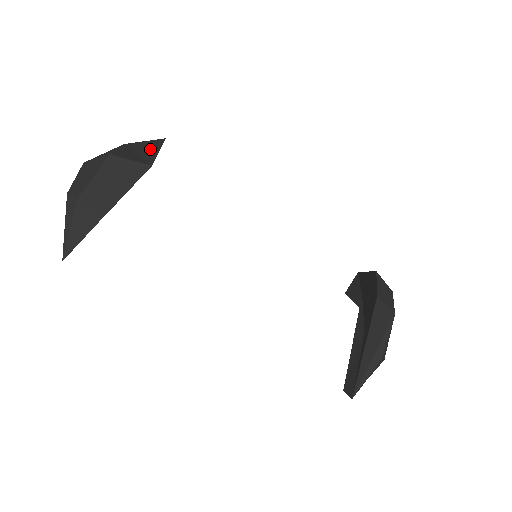
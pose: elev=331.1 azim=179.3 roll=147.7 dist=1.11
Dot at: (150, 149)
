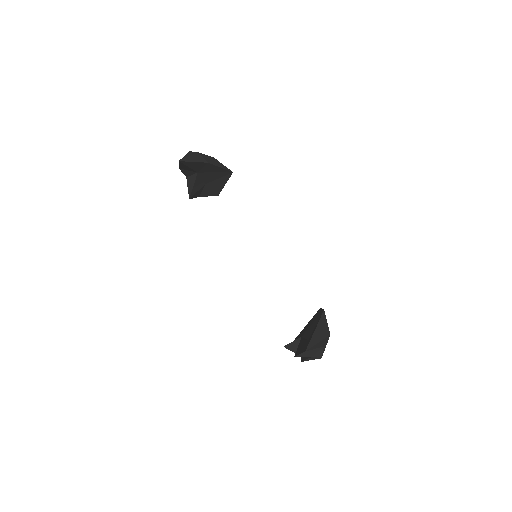
Dot at: (219, 183)
